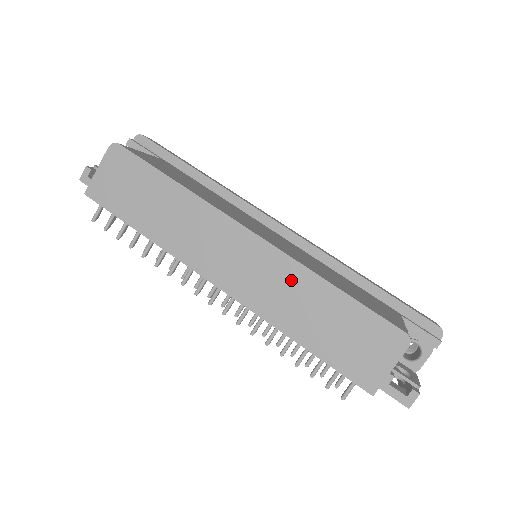
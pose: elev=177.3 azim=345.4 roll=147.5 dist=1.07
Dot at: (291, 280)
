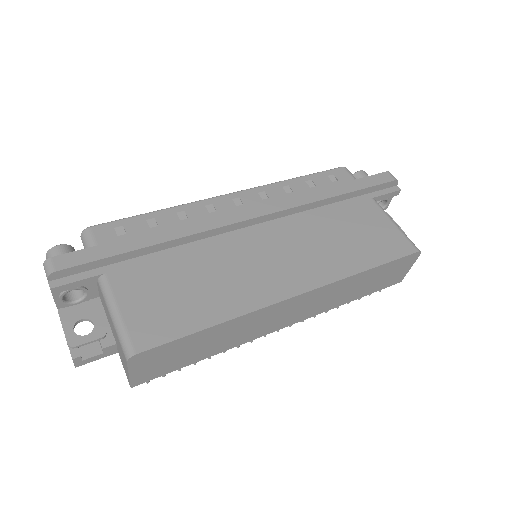
Dot at: (337, 289)
